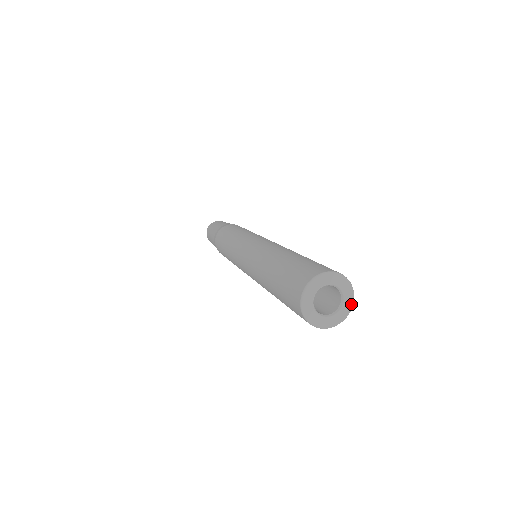
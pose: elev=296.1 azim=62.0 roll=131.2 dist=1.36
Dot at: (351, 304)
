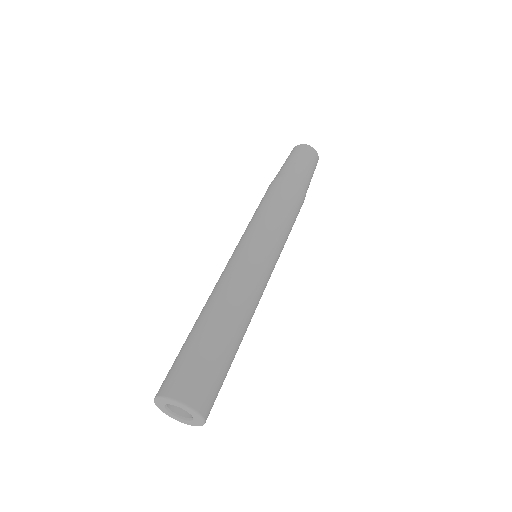
Dot at: (197, 425)
